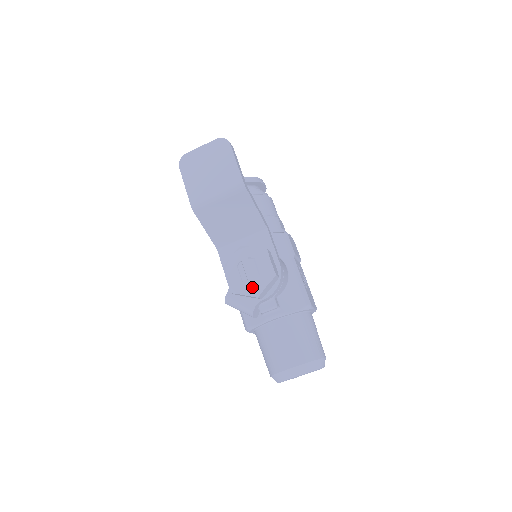
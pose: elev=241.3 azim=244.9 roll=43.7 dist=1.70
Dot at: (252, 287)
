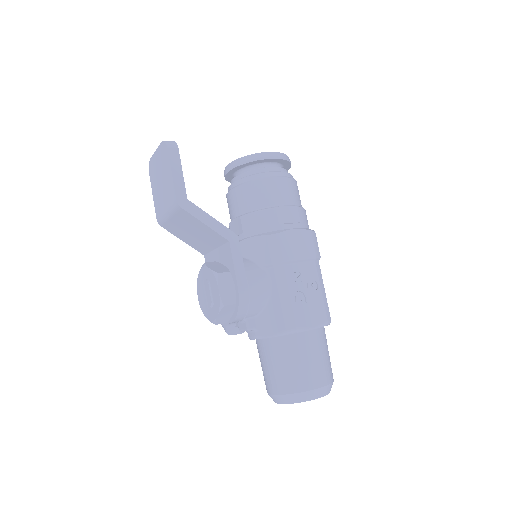
Dot at: (210, 312)
